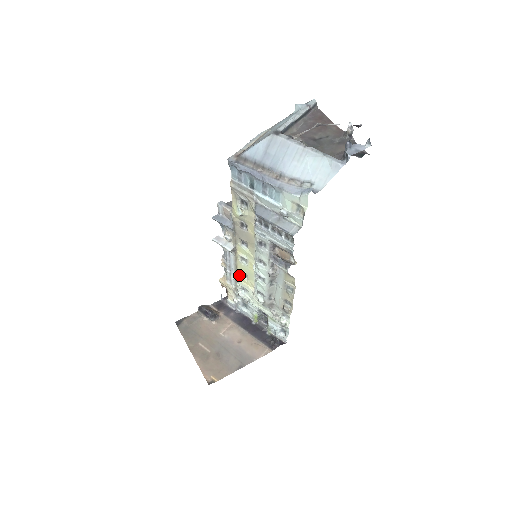
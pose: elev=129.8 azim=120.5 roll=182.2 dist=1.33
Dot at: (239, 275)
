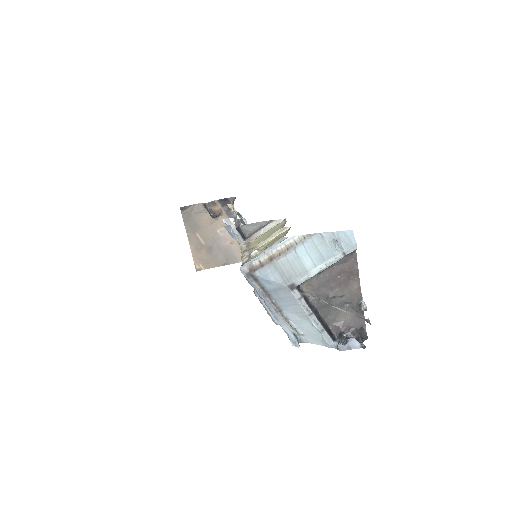
Dot at: occluded
